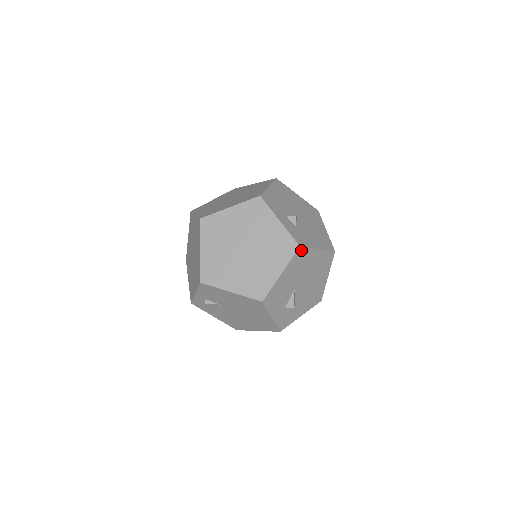
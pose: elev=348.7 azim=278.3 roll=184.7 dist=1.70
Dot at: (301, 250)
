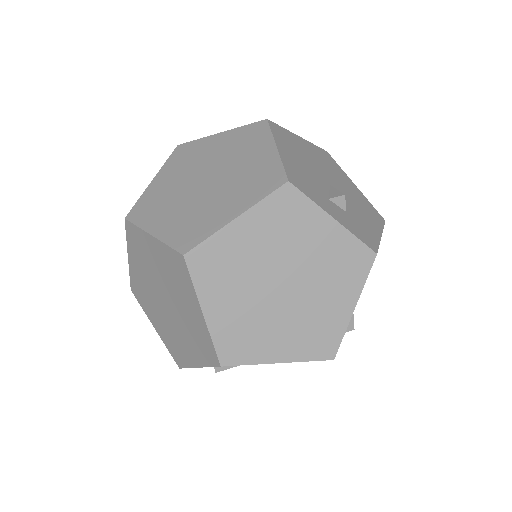
Dot at: (375, 256)
